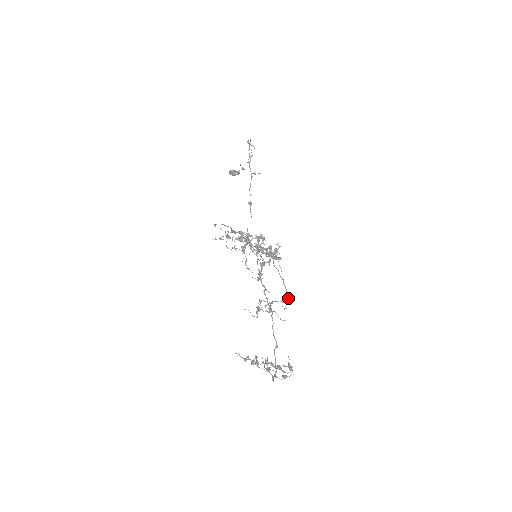
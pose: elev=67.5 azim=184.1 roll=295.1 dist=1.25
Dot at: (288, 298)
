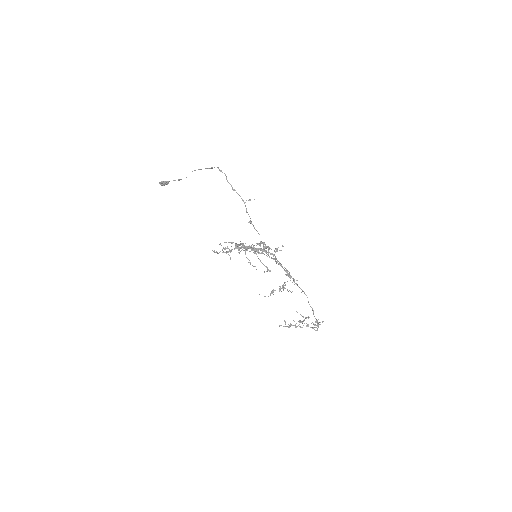
Dot at: occluded
